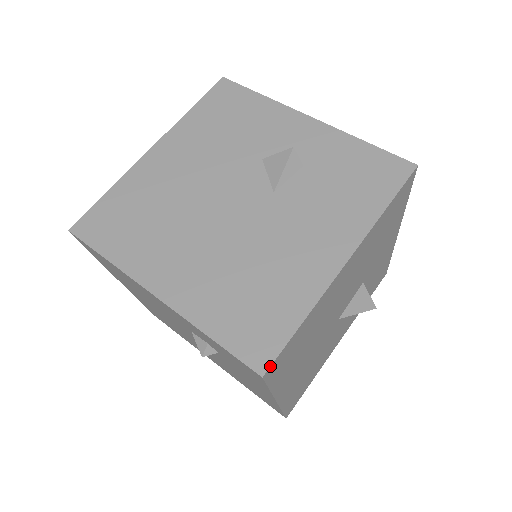
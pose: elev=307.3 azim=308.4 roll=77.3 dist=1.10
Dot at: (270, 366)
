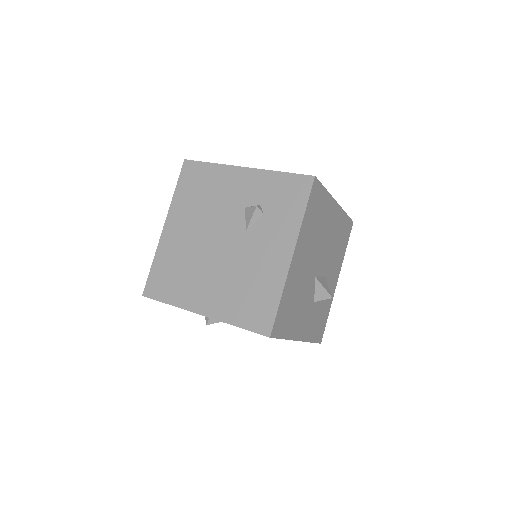
Dot at: occluded
